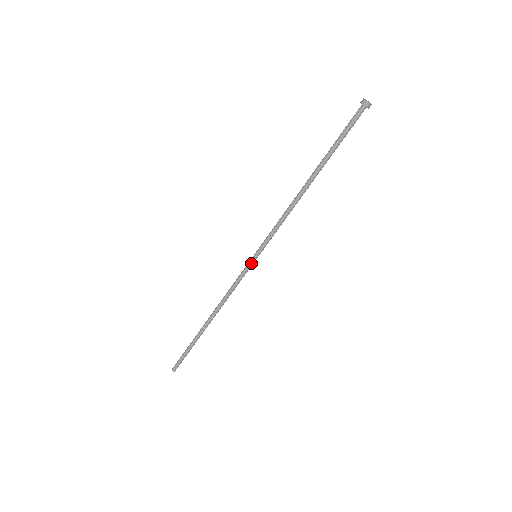
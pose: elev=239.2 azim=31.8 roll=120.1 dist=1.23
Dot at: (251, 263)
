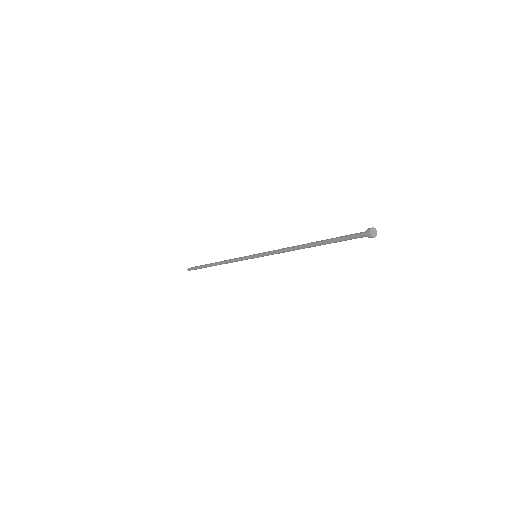
Dot at: (251, 257)
